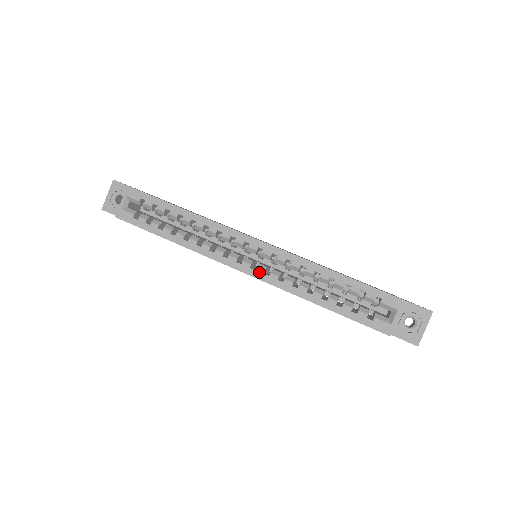
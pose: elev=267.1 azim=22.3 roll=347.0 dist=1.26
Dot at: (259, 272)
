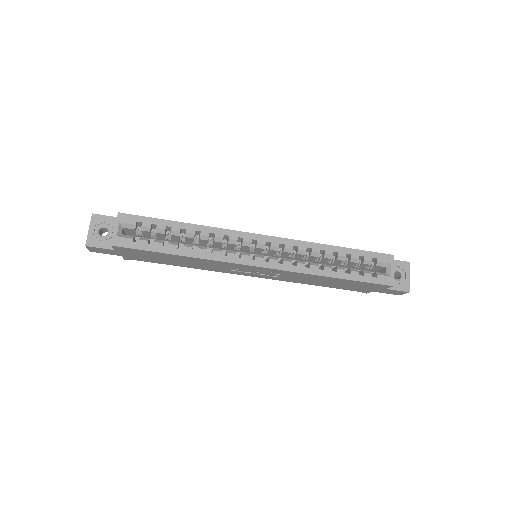
Dot at: (273, 263)
